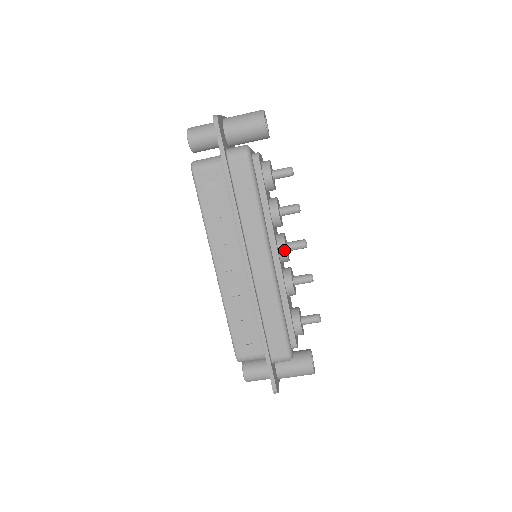
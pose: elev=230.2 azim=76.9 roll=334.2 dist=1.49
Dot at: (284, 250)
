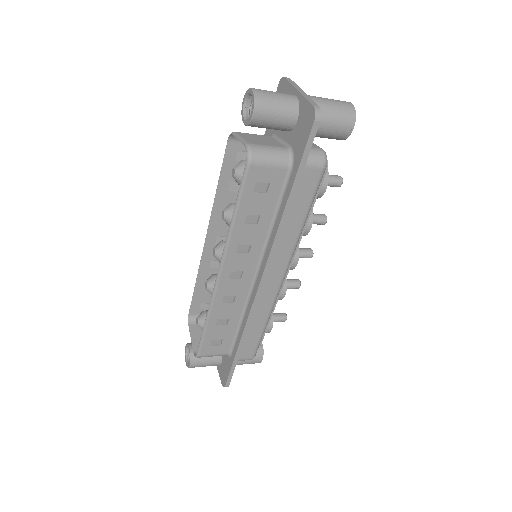
Dot at: (295, 263)
